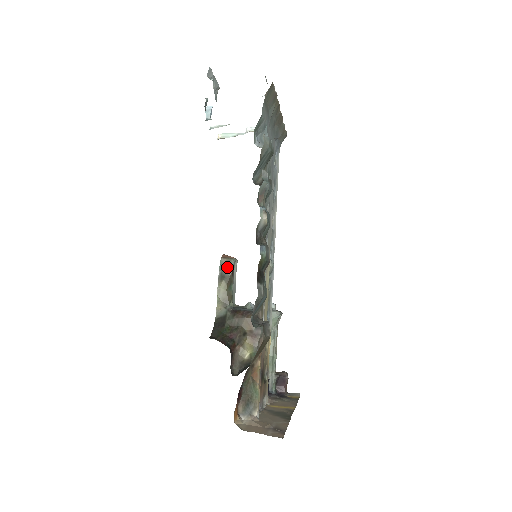
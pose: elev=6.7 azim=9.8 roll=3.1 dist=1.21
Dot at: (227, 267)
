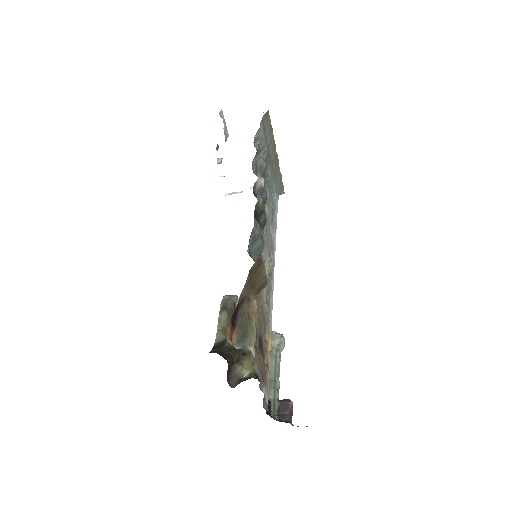
Dot at: (229, 301)
